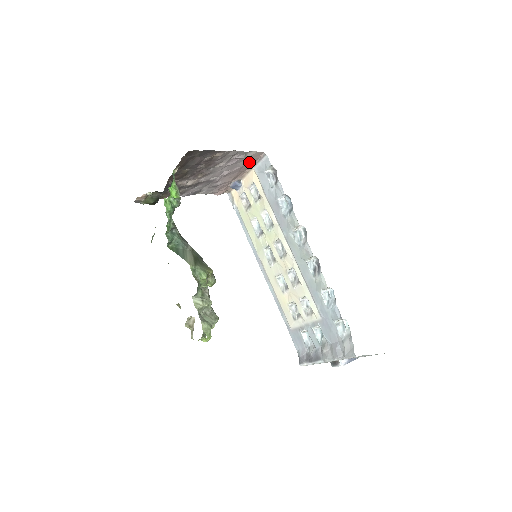
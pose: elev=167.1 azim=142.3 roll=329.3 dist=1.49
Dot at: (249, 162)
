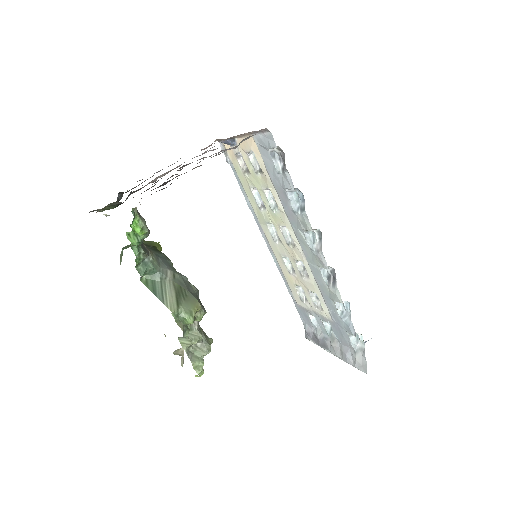
Dot at: occluded
